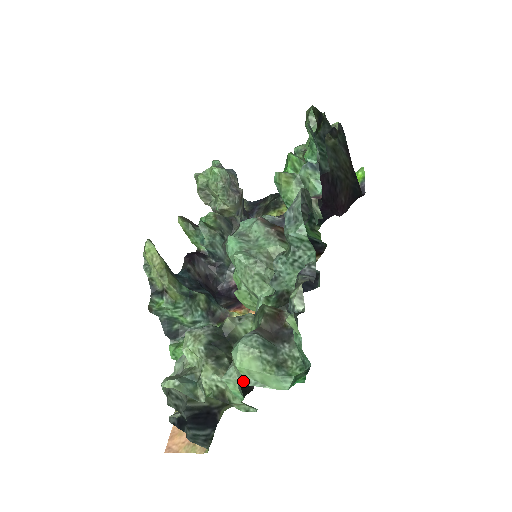
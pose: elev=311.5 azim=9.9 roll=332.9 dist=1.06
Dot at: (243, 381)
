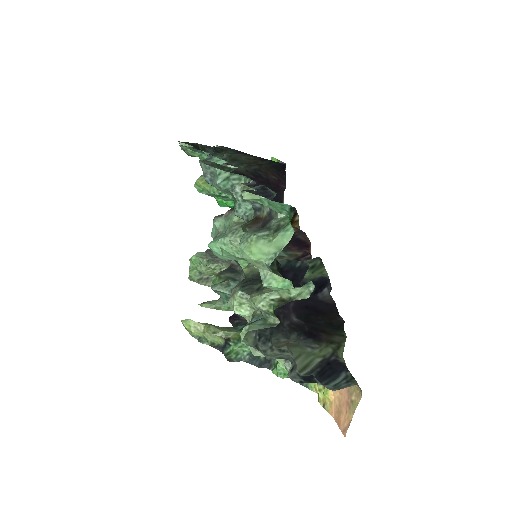
Dot at: (268, 263)
